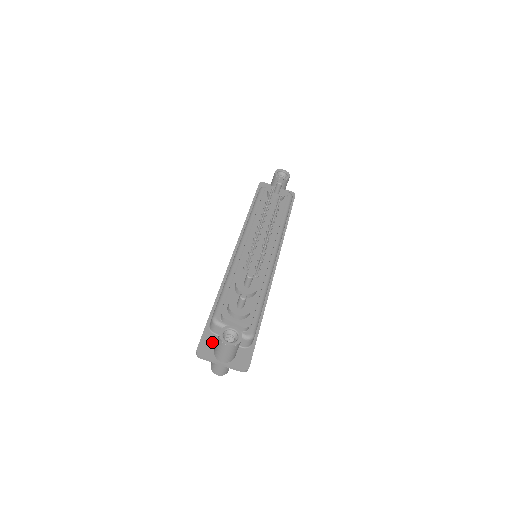
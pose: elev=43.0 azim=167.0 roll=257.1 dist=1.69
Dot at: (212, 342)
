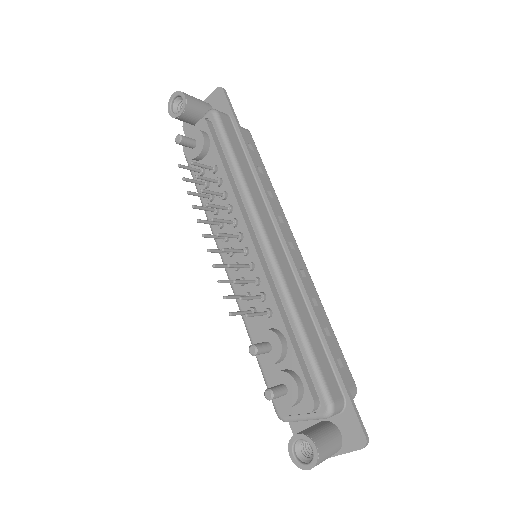
Dot at: occluded
